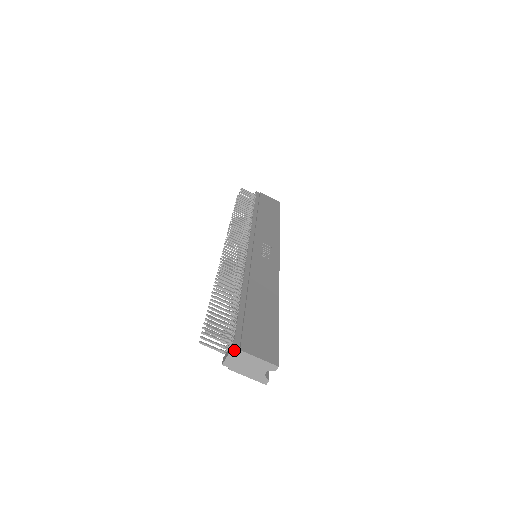
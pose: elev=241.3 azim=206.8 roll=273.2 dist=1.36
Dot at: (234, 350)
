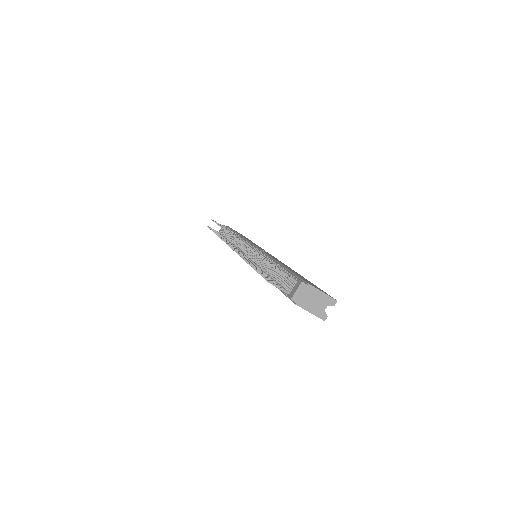
Dot at: (303, 283)
